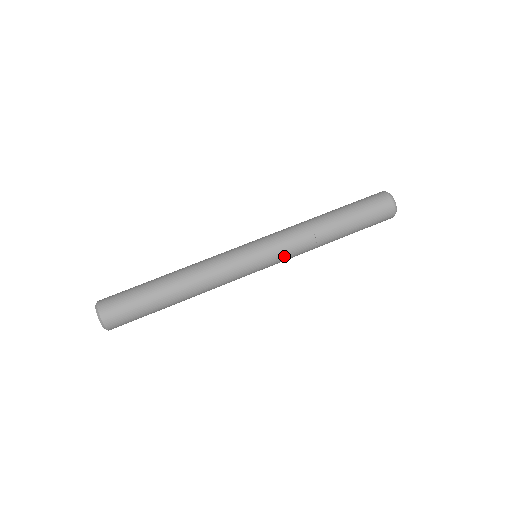
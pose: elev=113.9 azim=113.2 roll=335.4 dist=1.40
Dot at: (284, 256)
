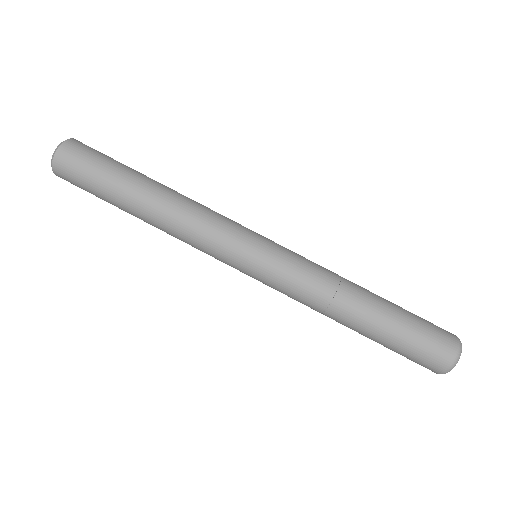
Dot at: (281, 284)
